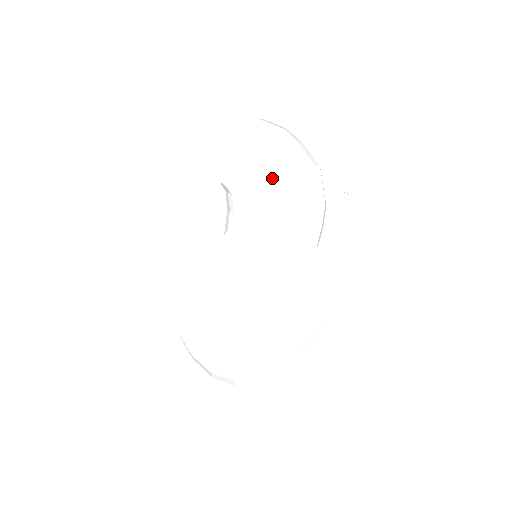
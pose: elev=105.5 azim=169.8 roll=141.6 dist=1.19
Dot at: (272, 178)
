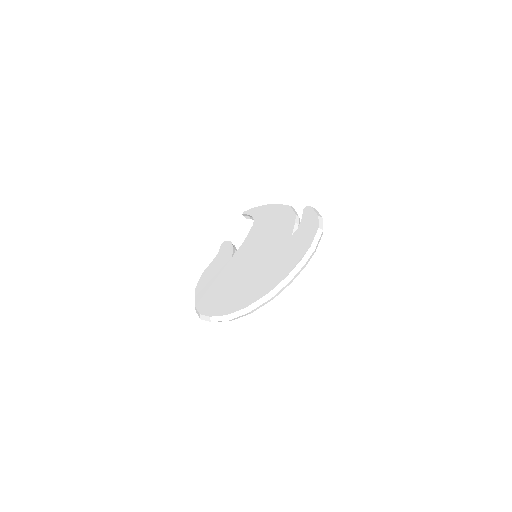
Dot at: (263, 222)
